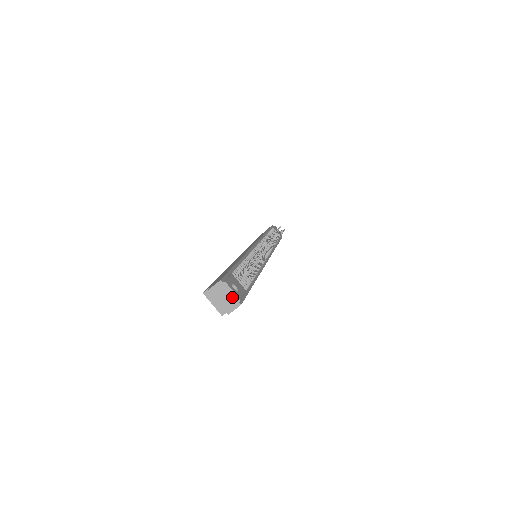
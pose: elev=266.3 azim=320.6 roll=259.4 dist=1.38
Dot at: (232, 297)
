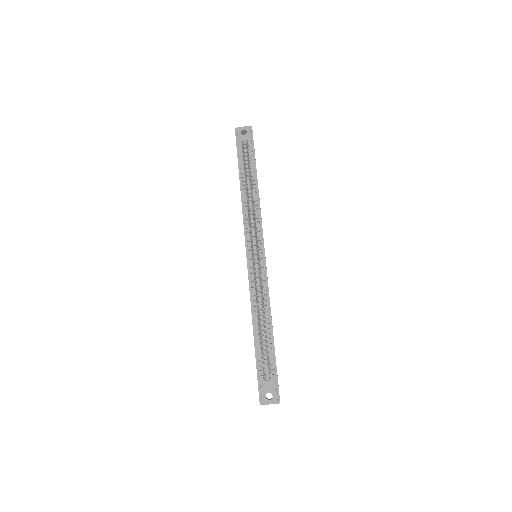
Dot at: occluded
